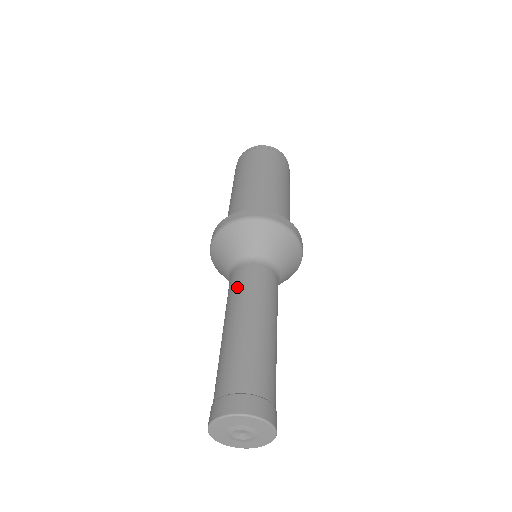
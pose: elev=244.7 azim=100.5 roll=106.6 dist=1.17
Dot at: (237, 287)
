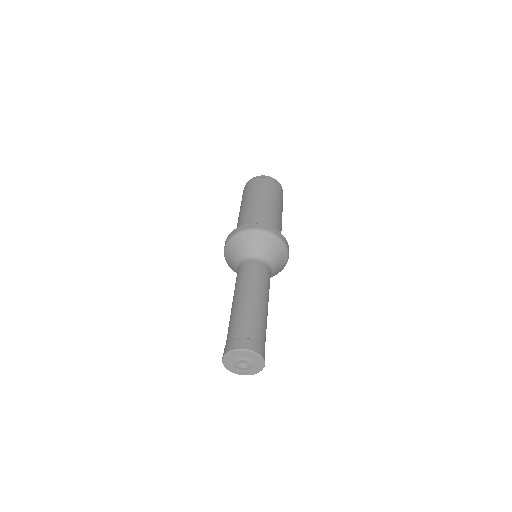
Dot at: occluded
